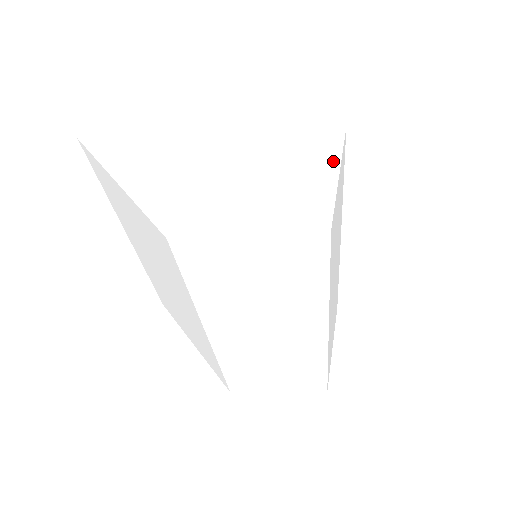
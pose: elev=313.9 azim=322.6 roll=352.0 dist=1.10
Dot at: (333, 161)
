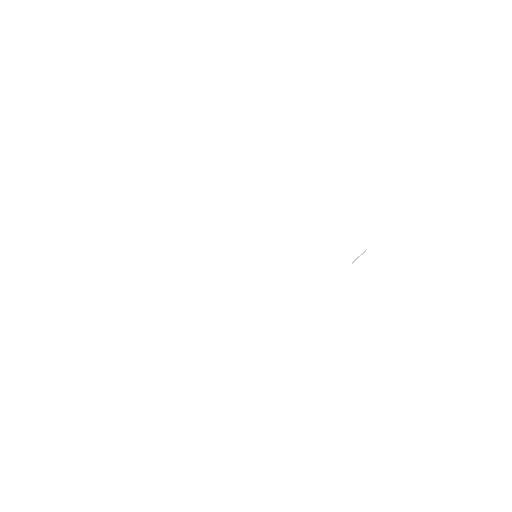
Dot at: occluded
